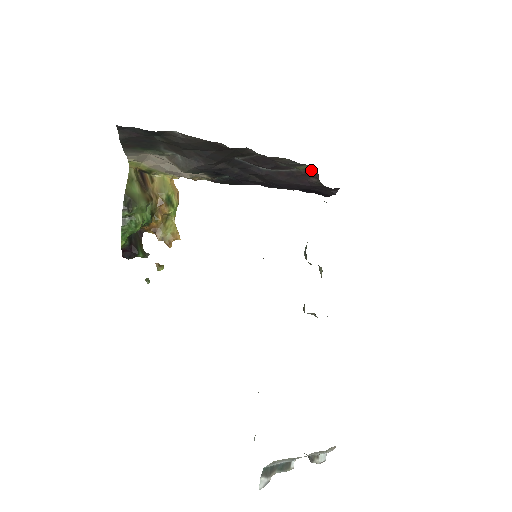
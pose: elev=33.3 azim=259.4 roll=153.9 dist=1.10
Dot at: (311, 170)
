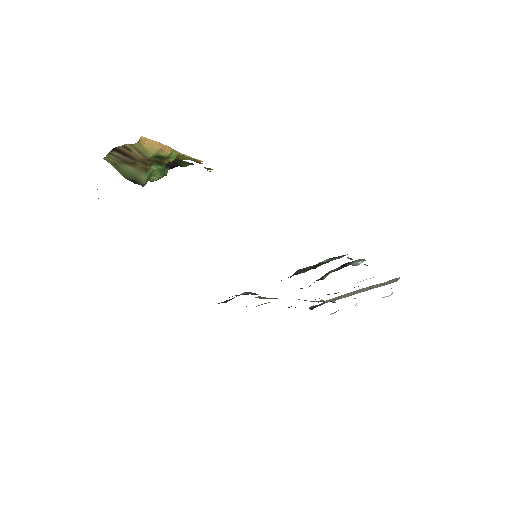
Dot at: occluded
